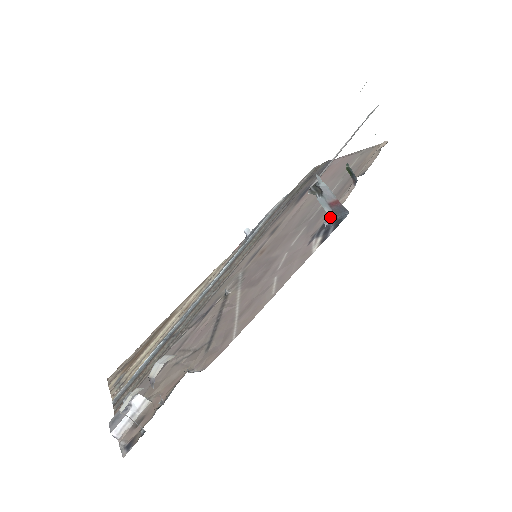
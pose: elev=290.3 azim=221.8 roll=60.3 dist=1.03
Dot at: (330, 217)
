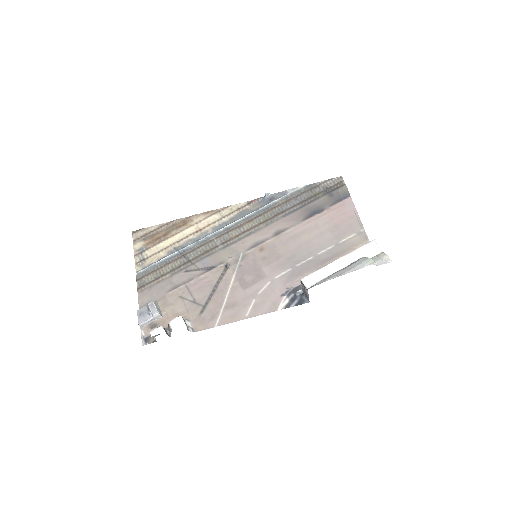
Dot at: (301, 291)
